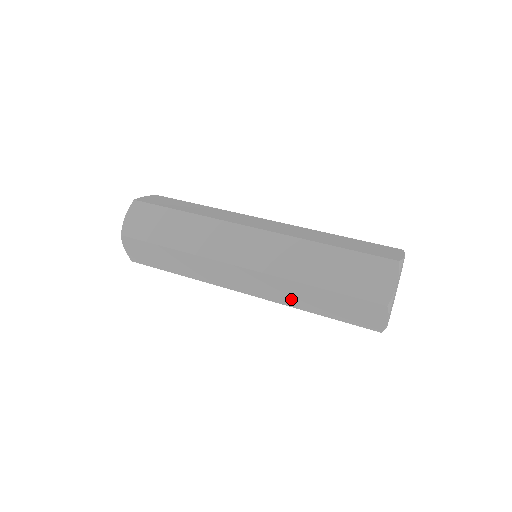
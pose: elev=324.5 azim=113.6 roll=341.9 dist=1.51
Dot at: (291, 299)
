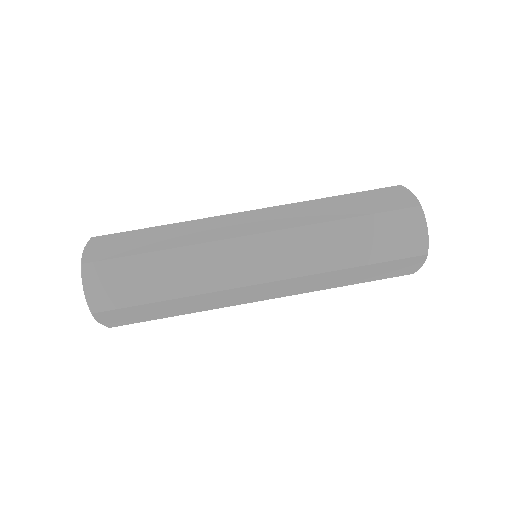
Dot at: (320, 285)
